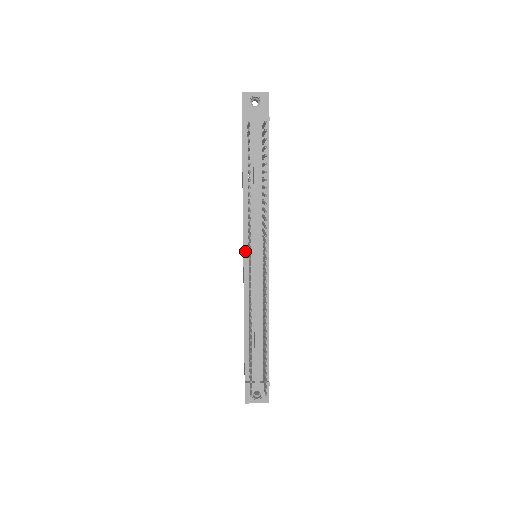
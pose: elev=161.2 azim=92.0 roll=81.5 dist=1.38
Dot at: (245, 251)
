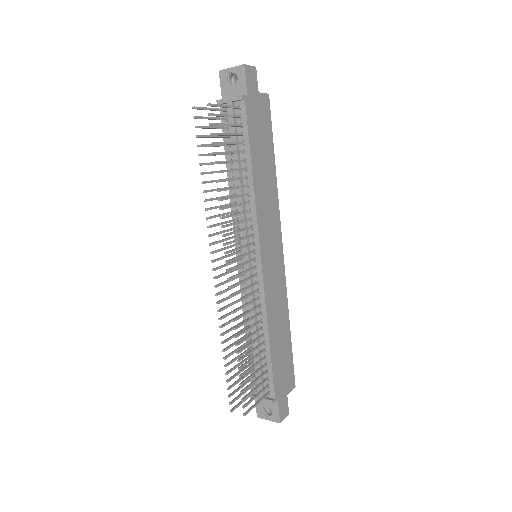
Dot at: occluded
